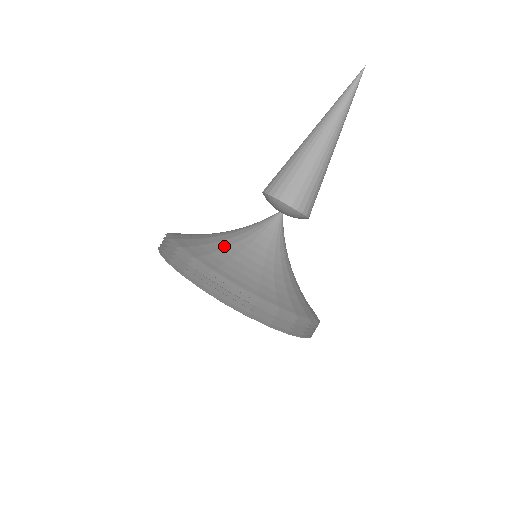
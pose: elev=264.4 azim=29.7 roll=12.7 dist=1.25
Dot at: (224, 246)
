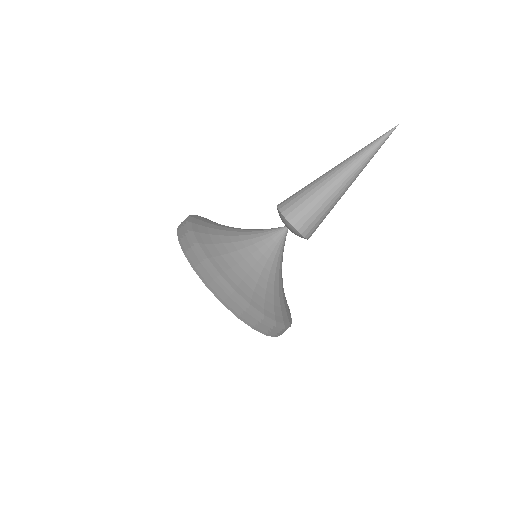
Dot at: (265, 283)
